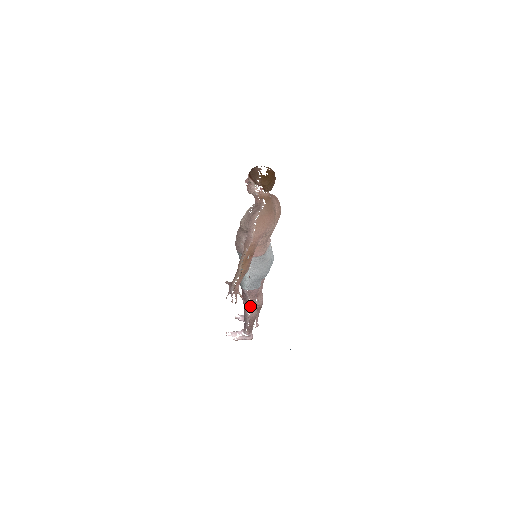
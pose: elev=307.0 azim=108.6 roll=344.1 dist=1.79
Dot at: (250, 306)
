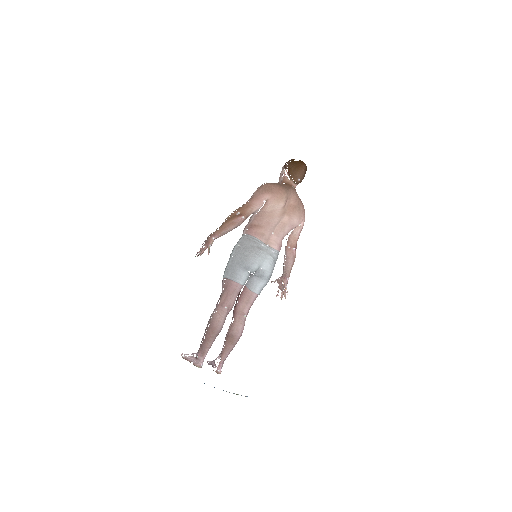
Dot at: (218, 306)
